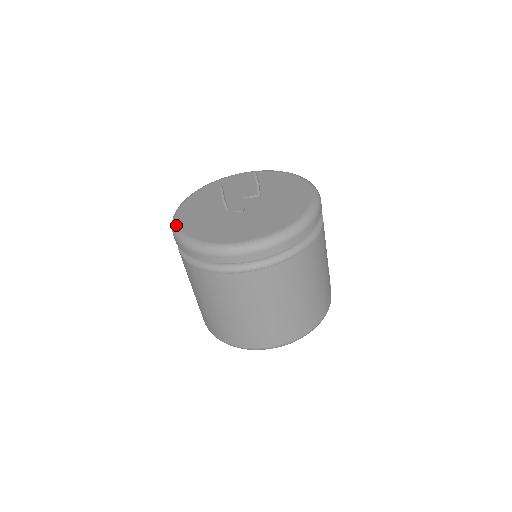
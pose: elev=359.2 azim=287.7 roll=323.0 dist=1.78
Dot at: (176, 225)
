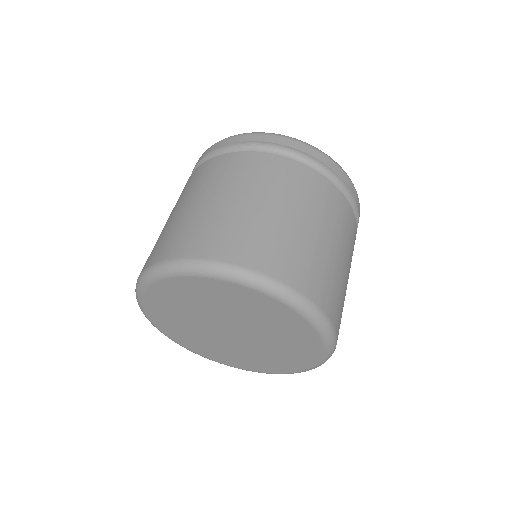
Dot at: occluded
